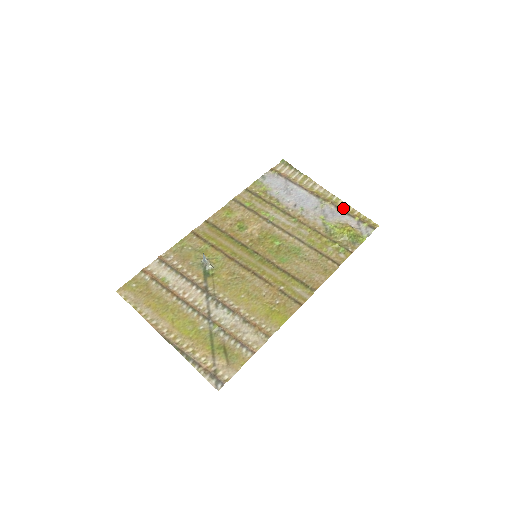
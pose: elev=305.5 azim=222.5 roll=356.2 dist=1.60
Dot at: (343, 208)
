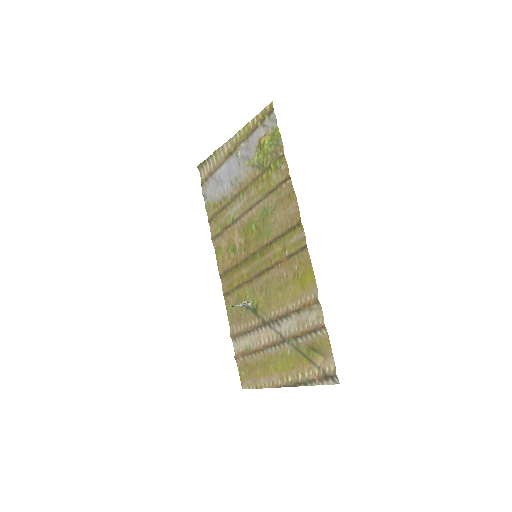
Dot at: (247, 133)
